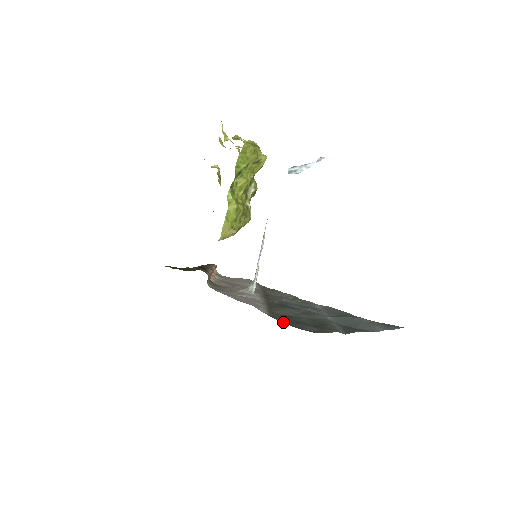
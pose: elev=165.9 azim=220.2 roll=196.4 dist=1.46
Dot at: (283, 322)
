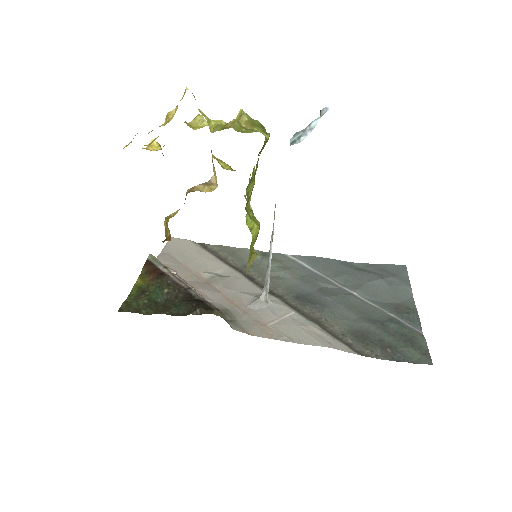
Dot at: (382, 358)
